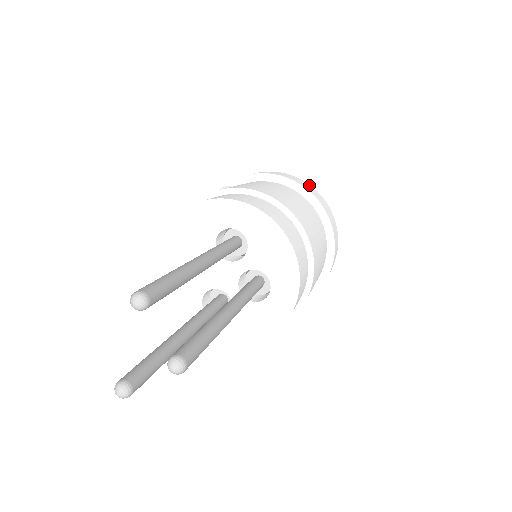
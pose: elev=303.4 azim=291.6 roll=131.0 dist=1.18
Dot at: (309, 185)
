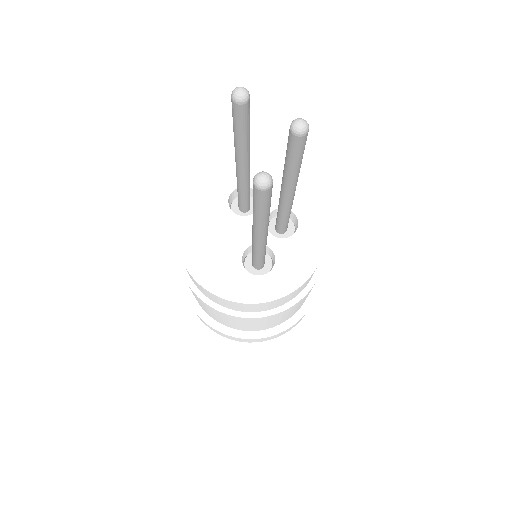
Dot at: occluded
